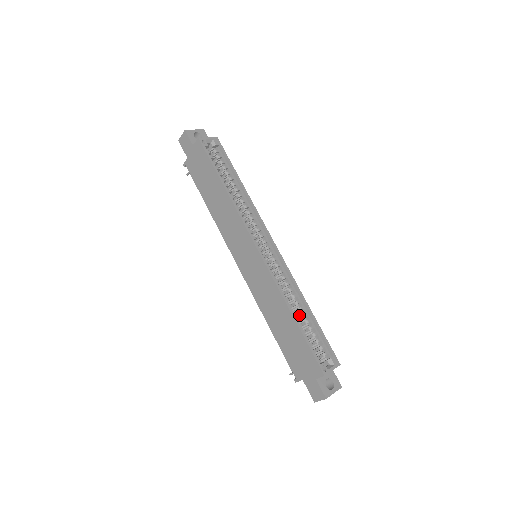
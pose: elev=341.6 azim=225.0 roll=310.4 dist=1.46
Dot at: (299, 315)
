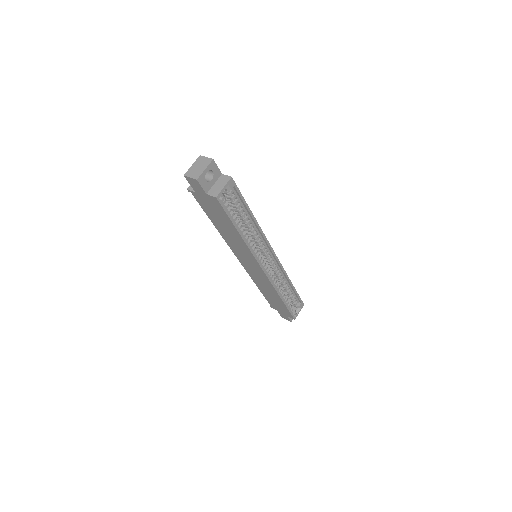
Dot at: (284, 289)
